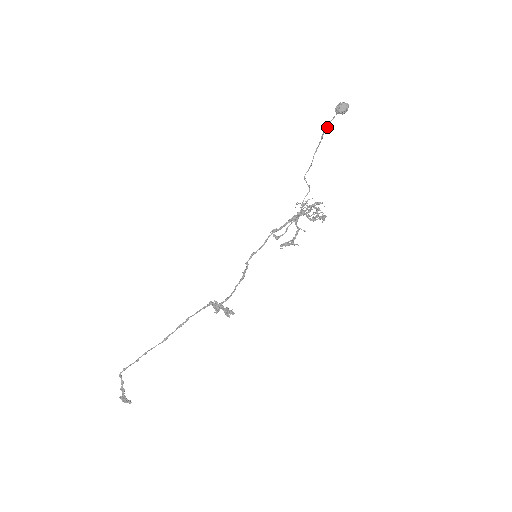
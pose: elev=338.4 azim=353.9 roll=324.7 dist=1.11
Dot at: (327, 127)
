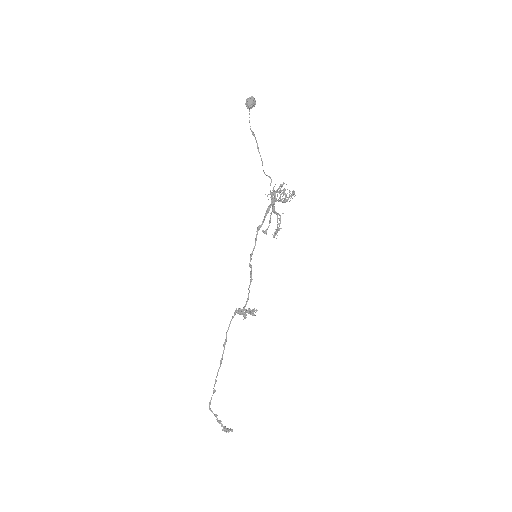
Dot at: occluded
